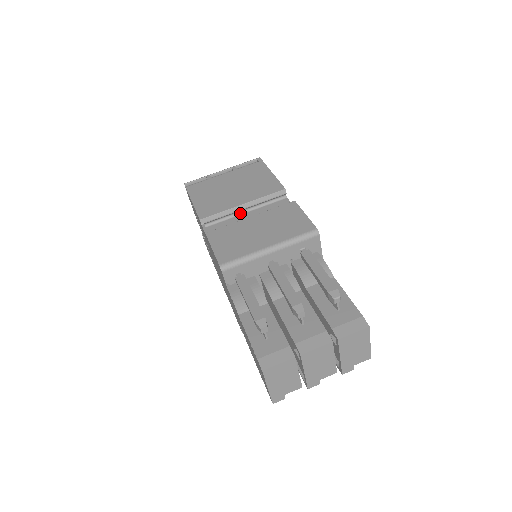
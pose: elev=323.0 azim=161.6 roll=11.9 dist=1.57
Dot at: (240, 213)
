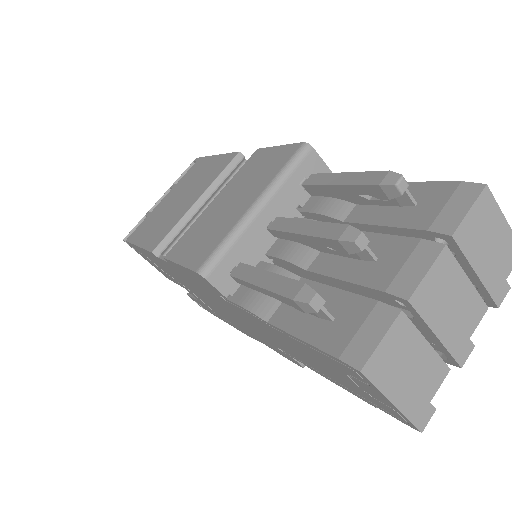
Dot at: occluded
